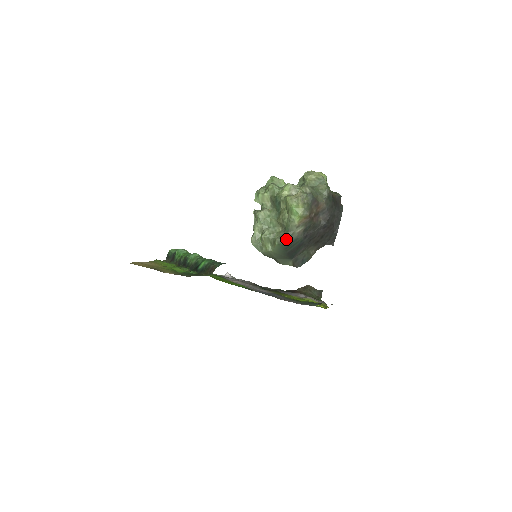
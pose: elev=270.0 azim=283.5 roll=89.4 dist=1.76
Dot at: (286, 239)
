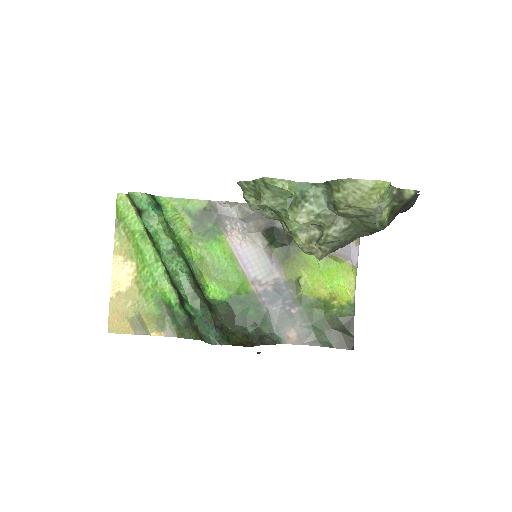
Dot at: occluded
